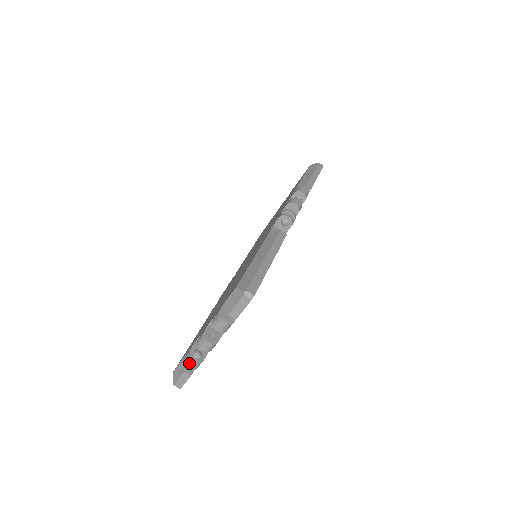
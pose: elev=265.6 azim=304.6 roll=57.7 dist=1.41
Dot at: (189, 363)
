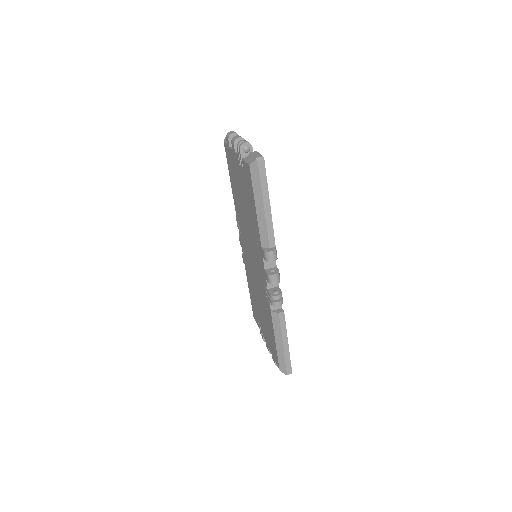
Dot at: (243, 143)
